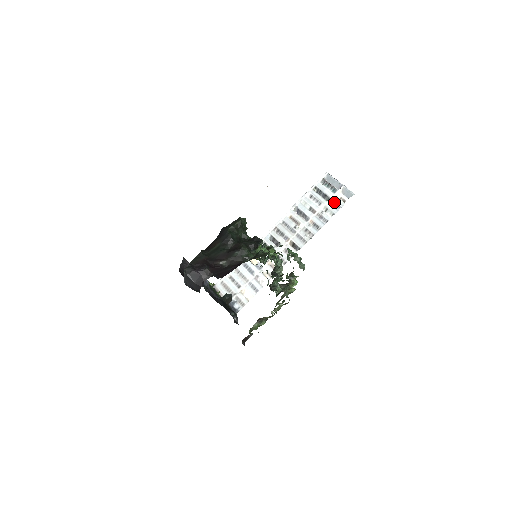
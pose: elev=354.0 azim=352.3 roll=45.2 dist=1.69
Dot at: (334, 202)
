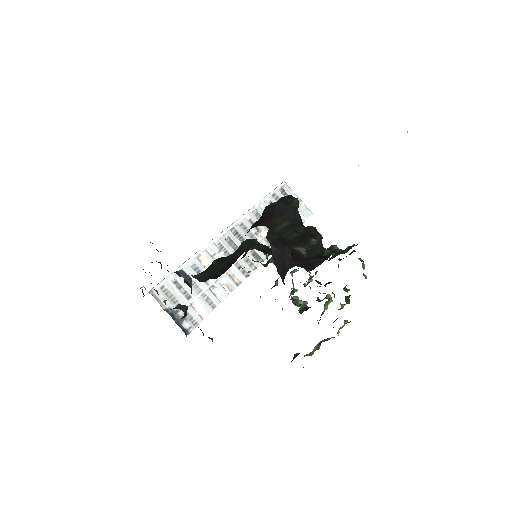
Dot at: occluded
